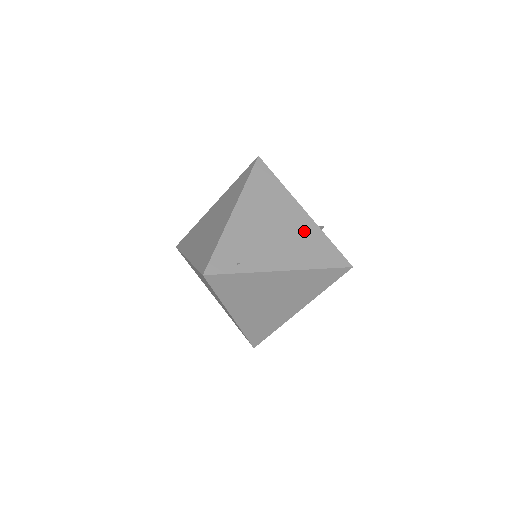
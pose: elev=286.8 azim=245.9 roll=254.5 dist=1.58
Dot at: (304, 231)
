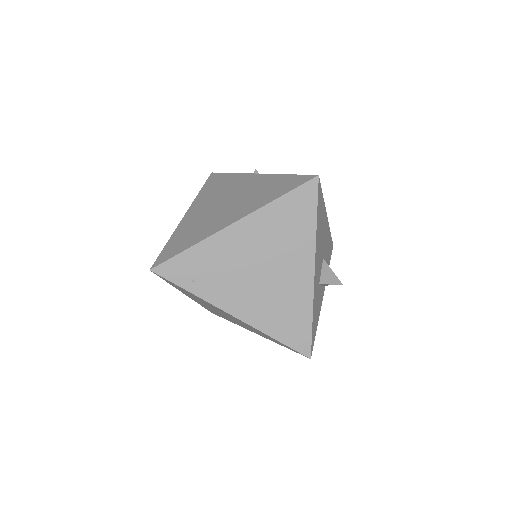
Dot at: (292, 292)
